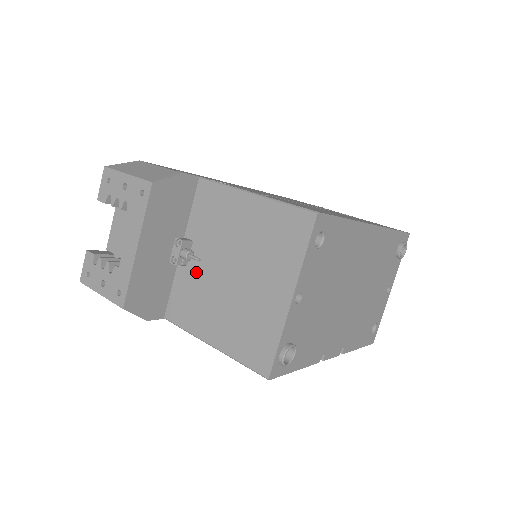
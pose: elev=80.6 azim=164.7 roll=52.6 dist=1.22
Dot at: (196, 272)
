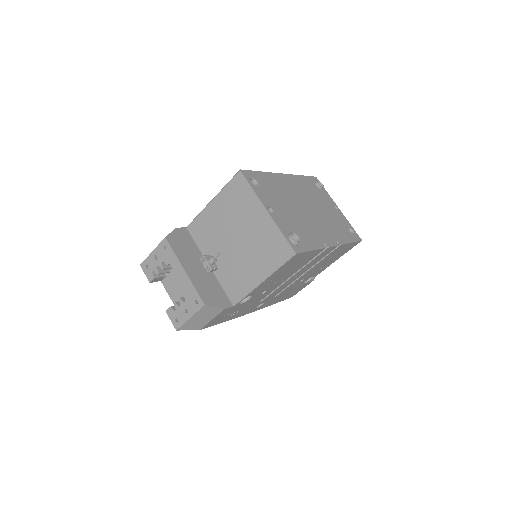
Dot at: (224, 263)
